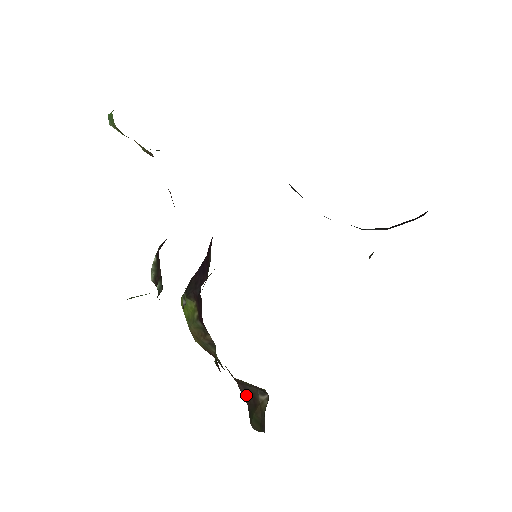
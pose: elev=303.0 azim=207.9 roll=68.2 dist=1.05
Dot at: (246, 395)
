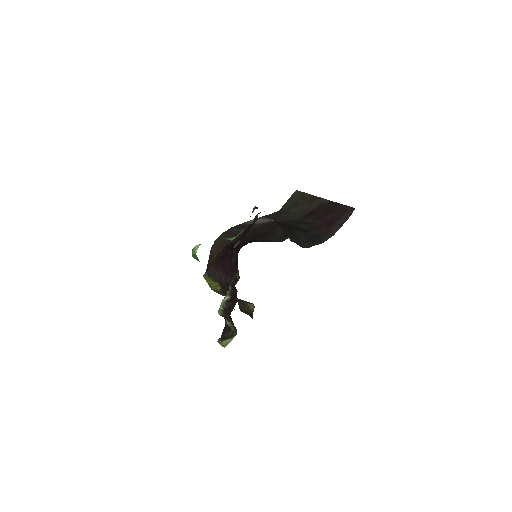
Dot at: (238, 301)
